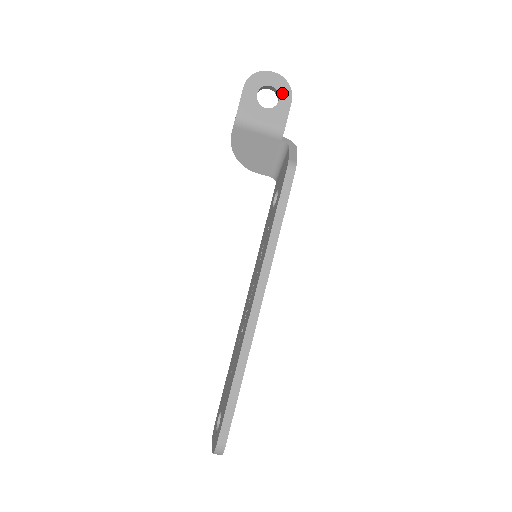
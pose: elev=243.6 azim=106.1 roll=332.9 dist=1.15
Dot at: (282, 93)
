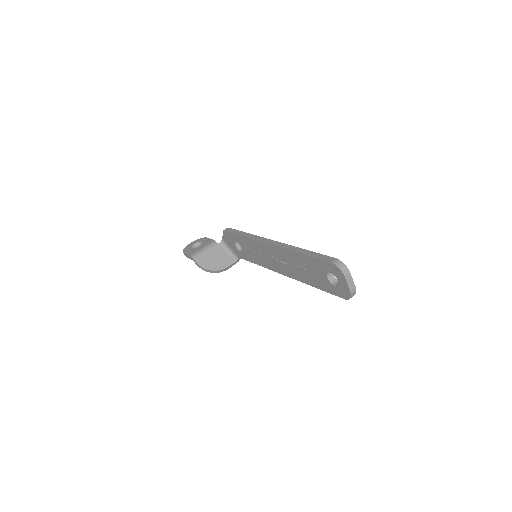
Dot at: (201, 241)
